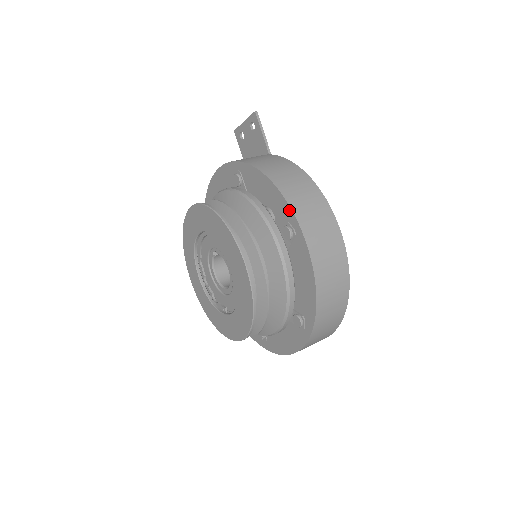
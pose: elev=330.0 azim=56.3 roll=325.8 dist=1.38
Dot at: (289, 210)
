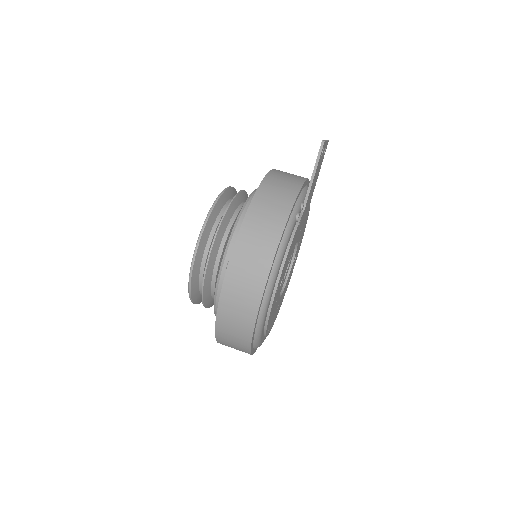
Dot at: (233, 250)
